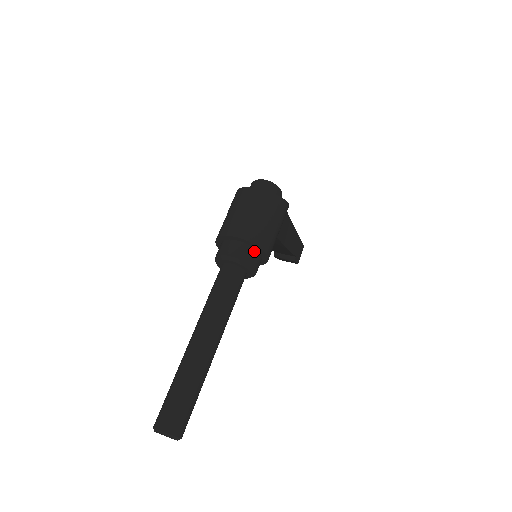
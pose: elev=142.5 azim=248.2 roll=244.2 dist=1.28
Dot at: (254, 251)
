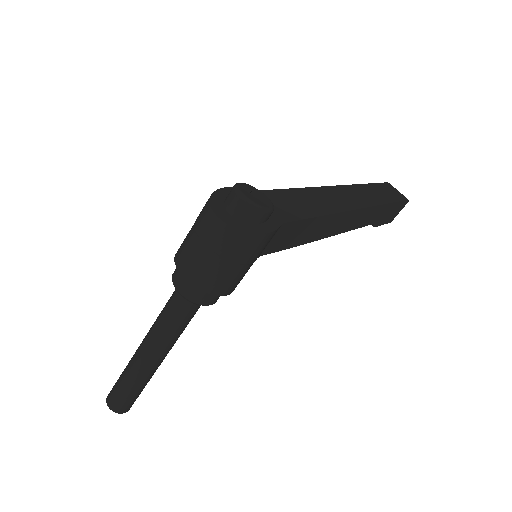
Dot at: (201, 289)
